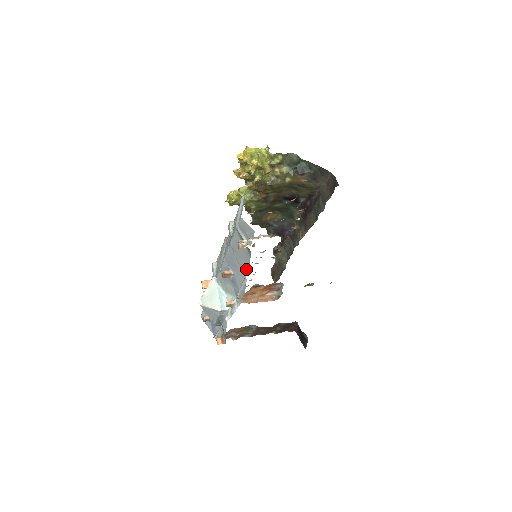
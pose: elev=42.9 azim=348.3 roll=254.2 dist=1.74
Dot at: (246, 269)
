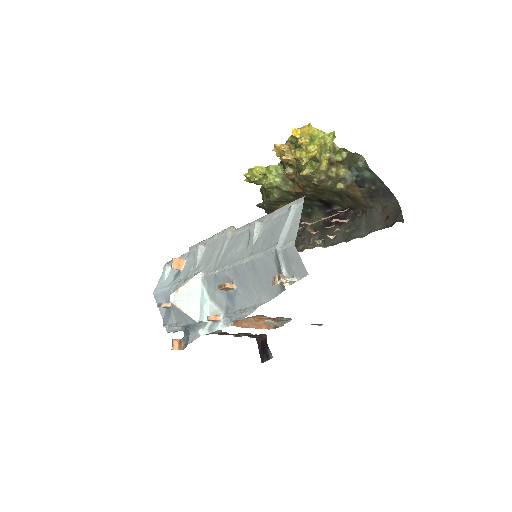
Dot at: (263, 300)
